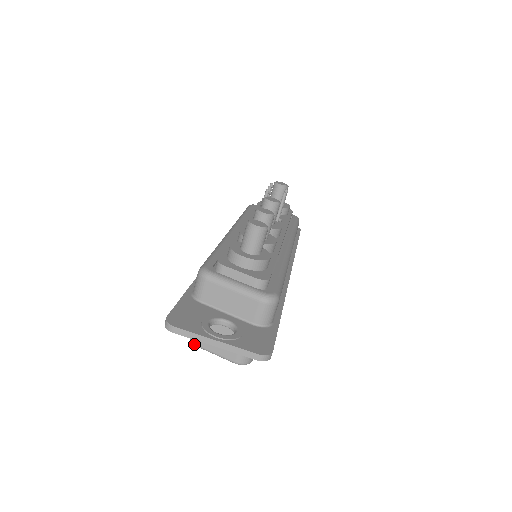
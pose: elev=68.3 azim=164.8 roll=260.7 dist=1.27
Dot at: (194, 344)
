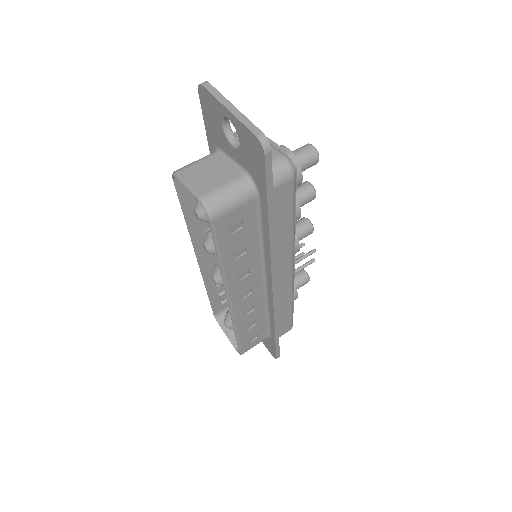
Dot at: (175, 172)
